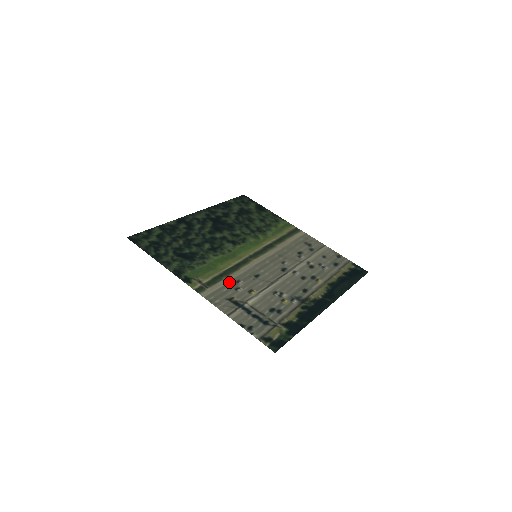
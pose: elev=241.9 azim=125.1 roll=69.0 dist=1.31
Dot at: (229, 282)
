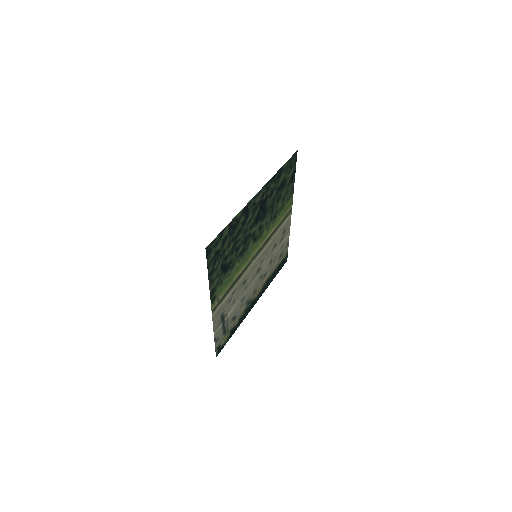
Dot at: (230, 295)
